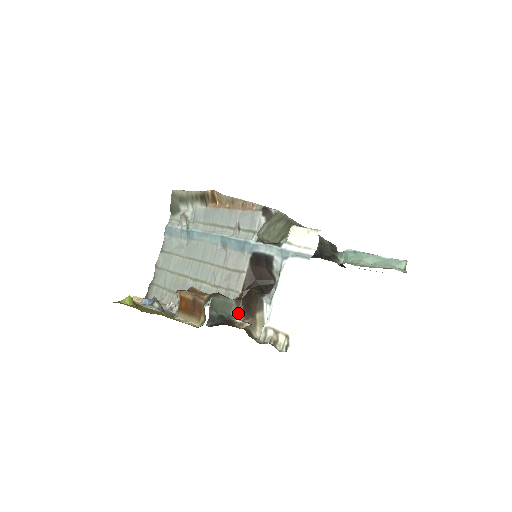
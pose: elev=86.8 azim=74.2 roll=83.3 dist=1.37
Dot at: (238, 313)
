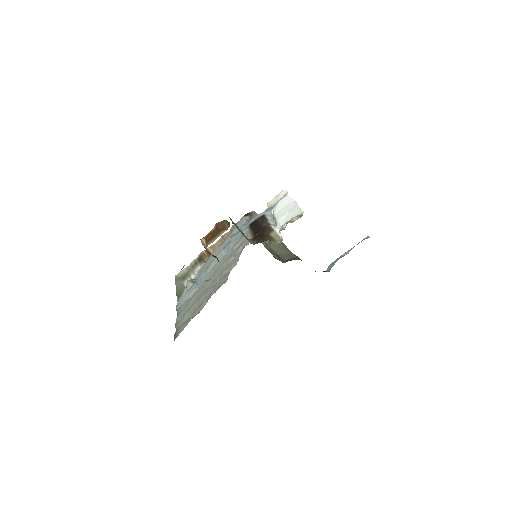
Dot at: occluded
